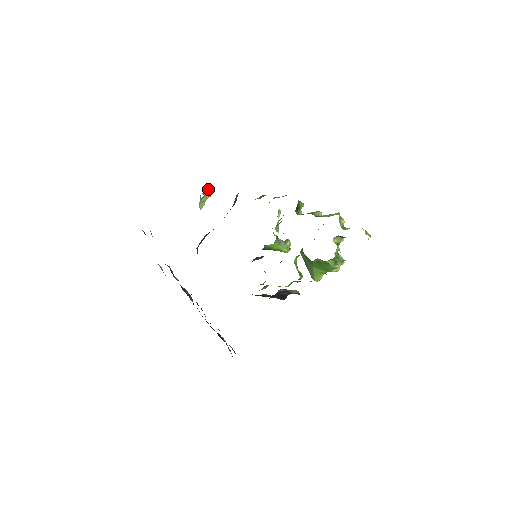
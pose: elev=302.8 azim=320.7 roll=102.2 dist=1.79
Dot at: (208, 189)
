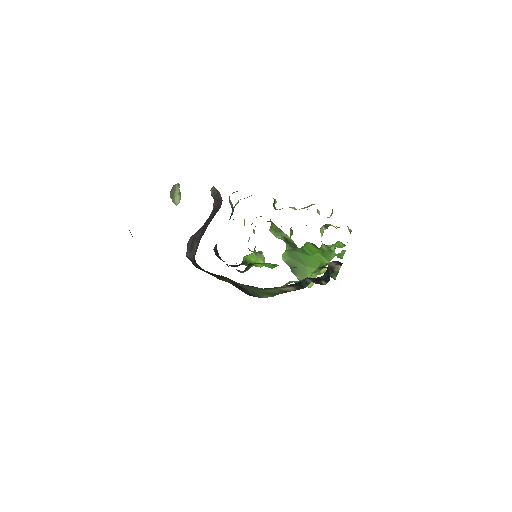
Dot at: occluded
